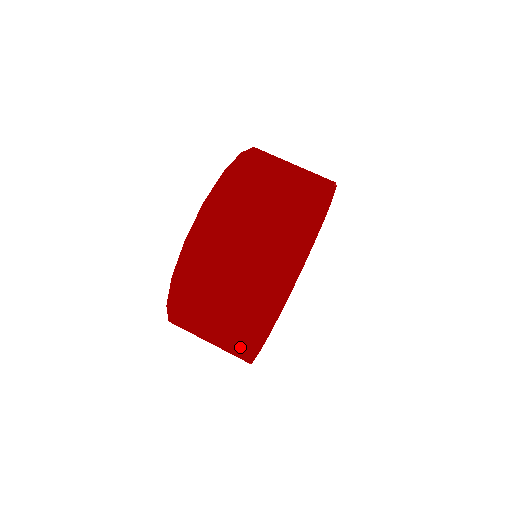
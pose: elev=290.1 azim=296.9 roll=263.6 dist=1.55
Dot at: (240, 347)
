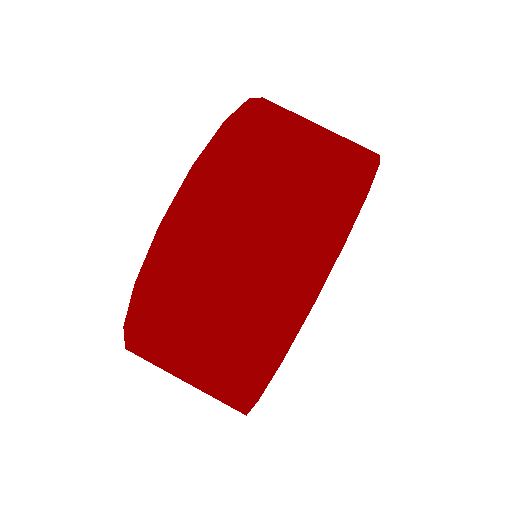
Dot at: (256, 361)
